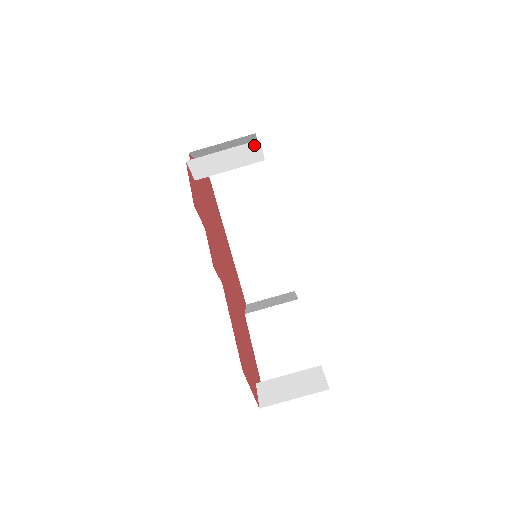
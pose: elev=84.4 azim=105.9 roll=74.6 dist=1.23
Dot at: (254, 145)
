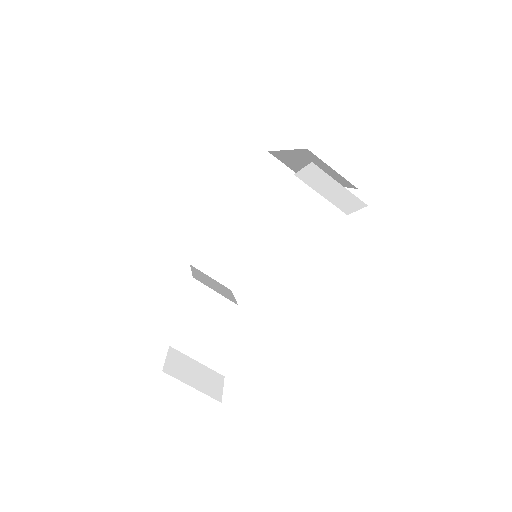
Dot at: (359, 203)
